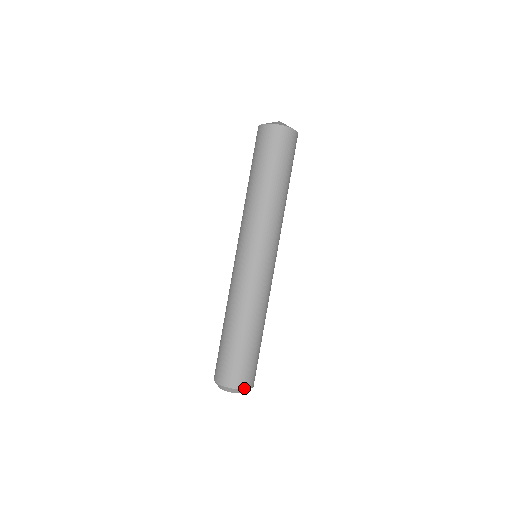
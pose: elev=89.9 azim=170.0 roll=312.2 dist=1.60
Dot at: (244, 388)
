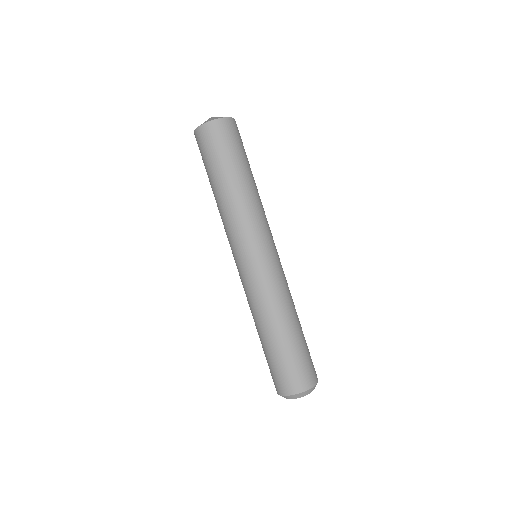
Dot at: (296, 392)
